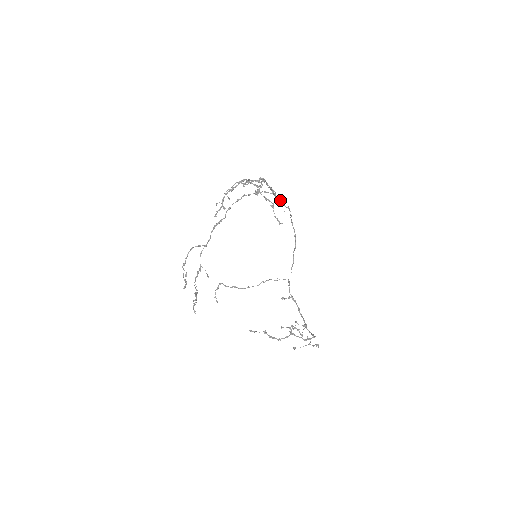
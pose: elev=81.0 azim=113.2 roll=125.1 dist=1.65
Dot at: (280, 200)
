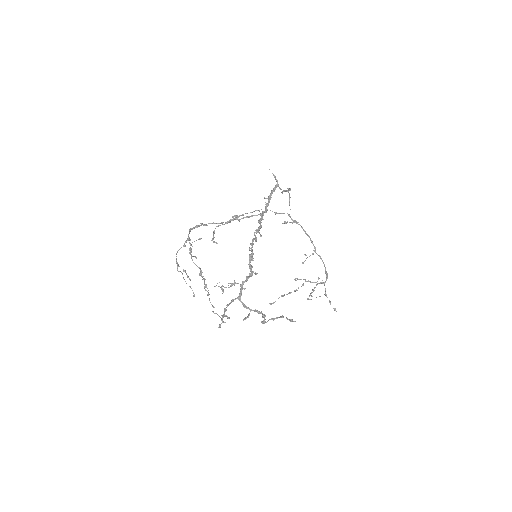
Dot at: occluded
